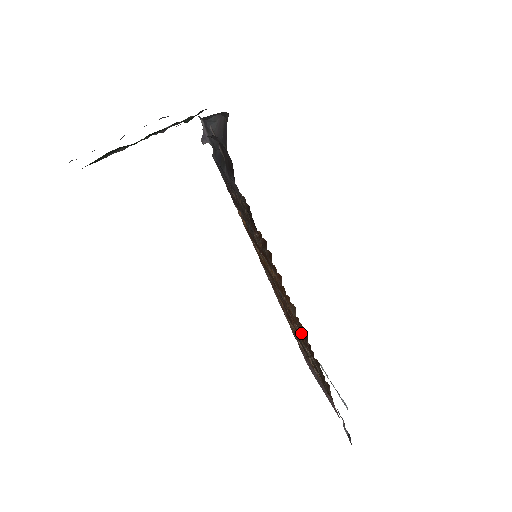
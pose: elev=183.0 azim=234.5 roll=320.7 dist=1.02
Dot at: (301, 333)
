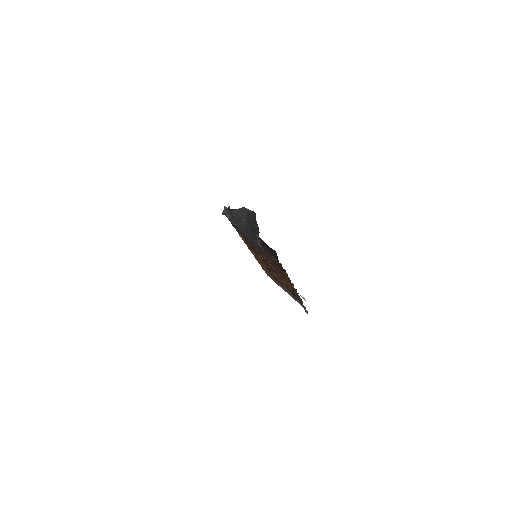
Dot at: (291, 288)
